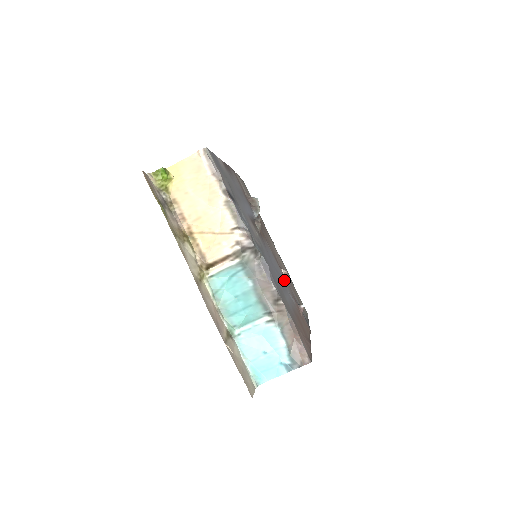
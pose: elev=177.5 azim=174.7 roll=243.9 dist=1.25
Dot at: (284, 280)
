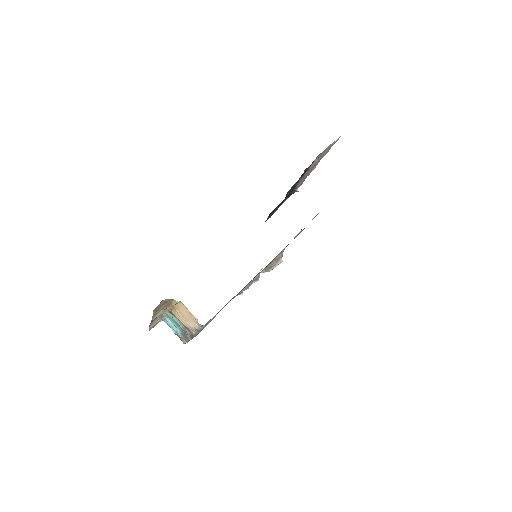
Dot at: occluded
